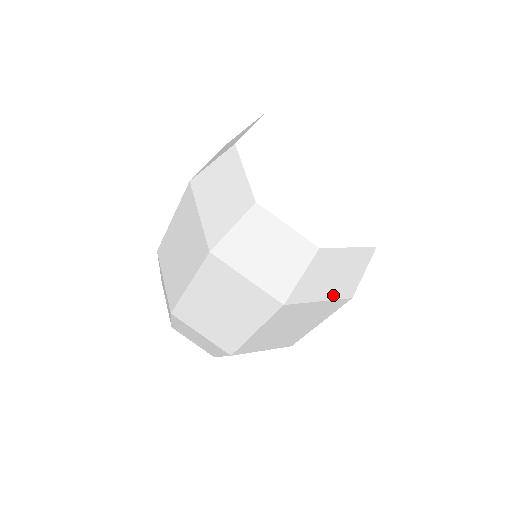
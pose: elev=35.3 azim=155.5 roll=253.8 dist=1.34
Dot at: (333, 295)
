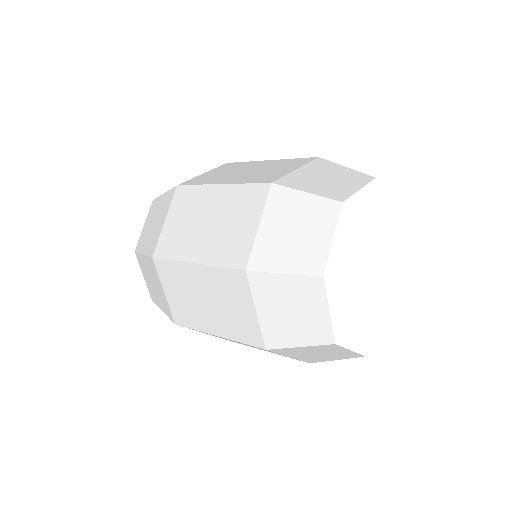
Dot at: (302, 358)
